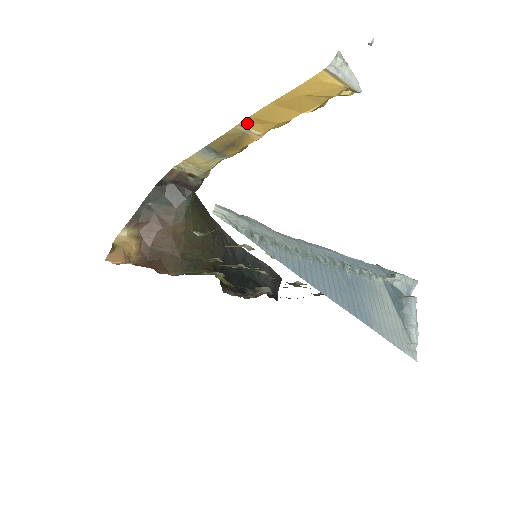
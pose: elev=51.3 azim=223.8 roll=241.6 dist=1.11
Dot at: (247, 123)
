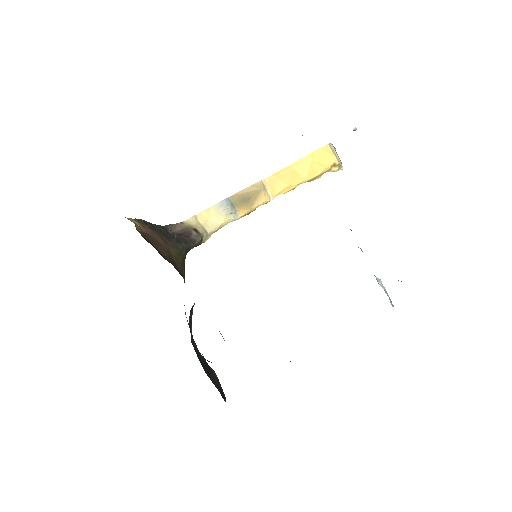
Dot at: (267, 182)
